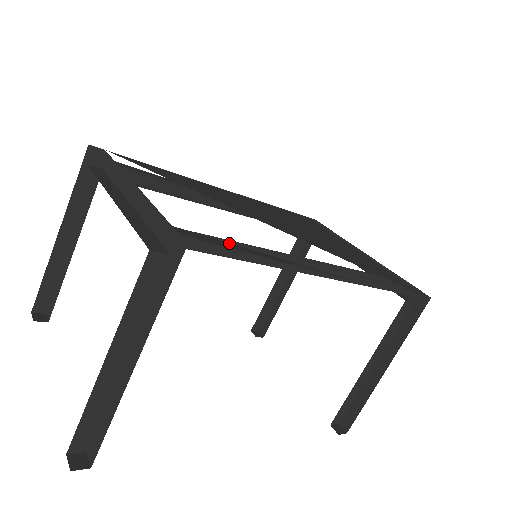
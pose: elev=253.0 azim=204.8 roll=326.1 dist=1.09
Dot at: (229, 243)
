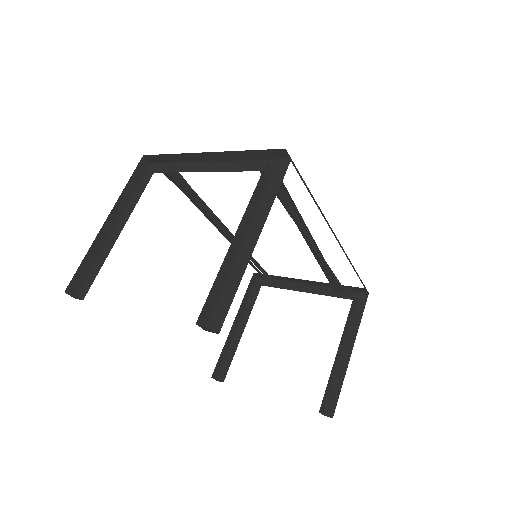
Dot at: occluded
